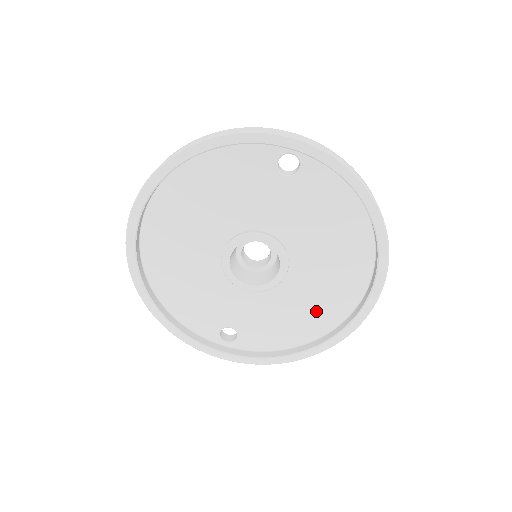
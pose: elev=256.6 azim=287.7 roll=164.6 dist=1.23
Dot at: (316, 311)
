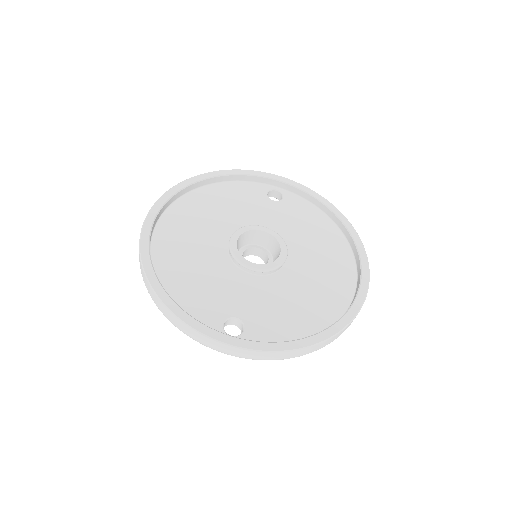
Dot at: (319, 299)
